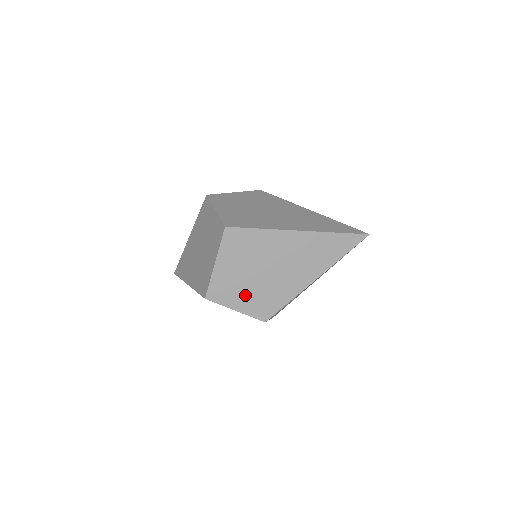
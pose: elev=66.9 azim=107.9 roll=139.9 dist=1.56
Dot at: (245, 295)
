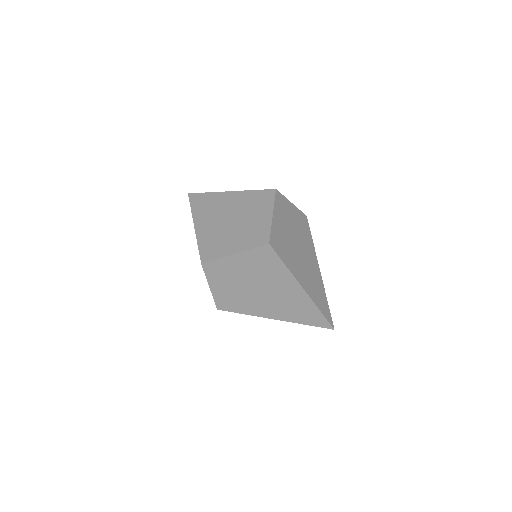
Dot at: (227, 286)
